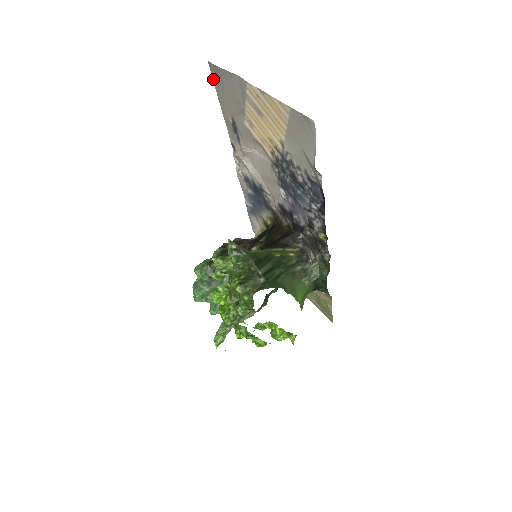
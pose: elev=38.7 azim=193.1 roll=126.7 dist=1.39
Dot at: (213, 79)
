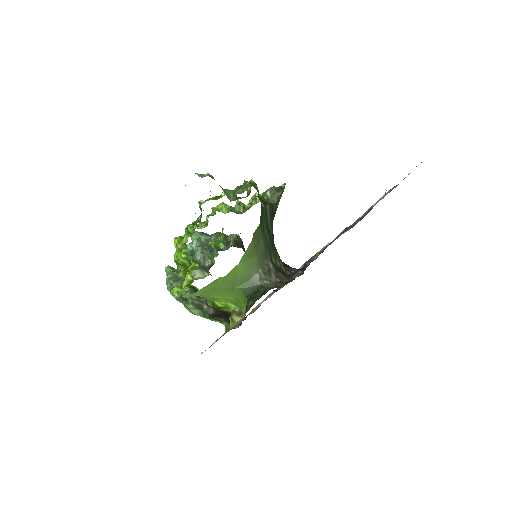
Dot at: occluded
